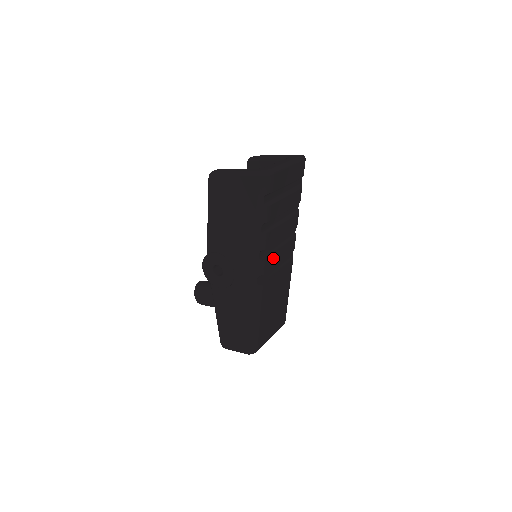
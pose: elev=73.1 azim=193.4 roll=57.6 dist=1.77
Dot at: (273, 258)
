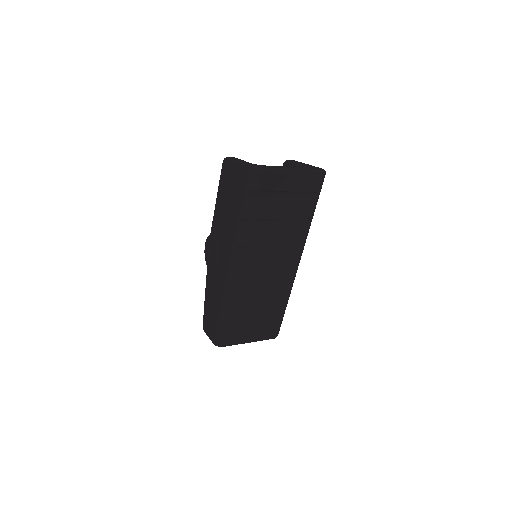
Dot at: (257, 260)
